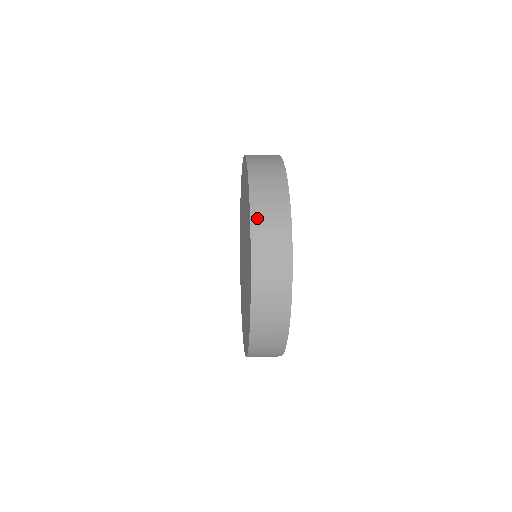
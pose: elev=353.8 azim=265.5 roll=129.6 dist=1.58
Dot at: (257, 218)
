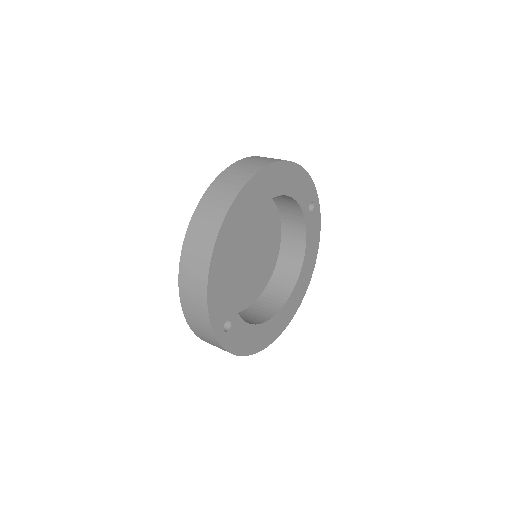
Dot at: (204, 202)
